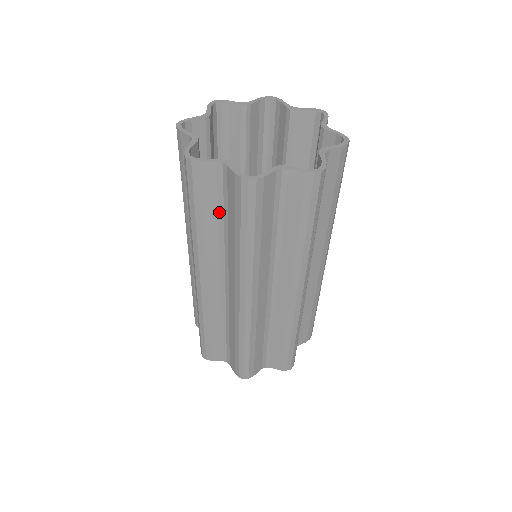
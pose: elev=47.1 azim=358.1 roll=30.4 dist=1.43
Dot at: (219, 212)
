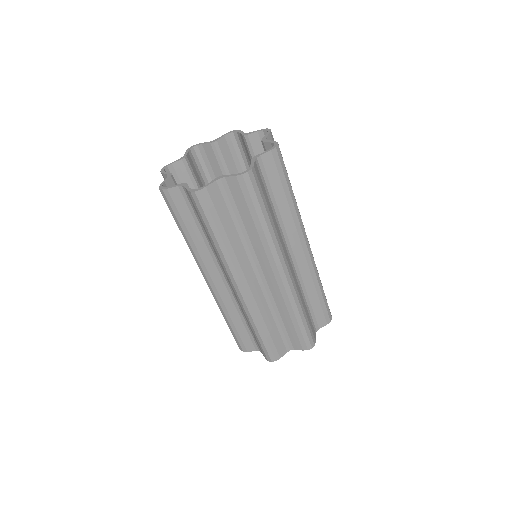
Dot at: (196, 223)
